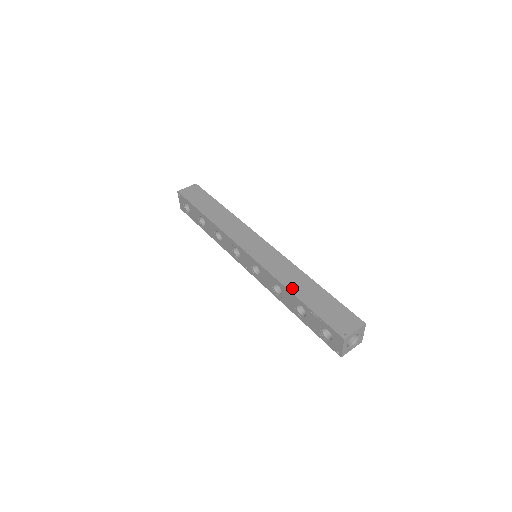
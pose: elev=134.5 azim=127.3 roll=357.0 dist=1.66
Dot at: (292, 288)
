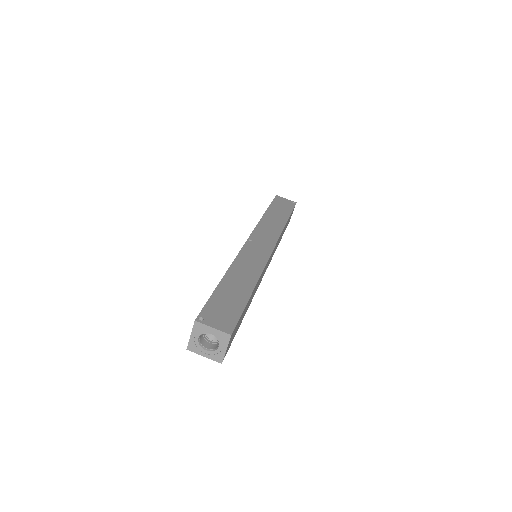
Dot at: (231, 273)
